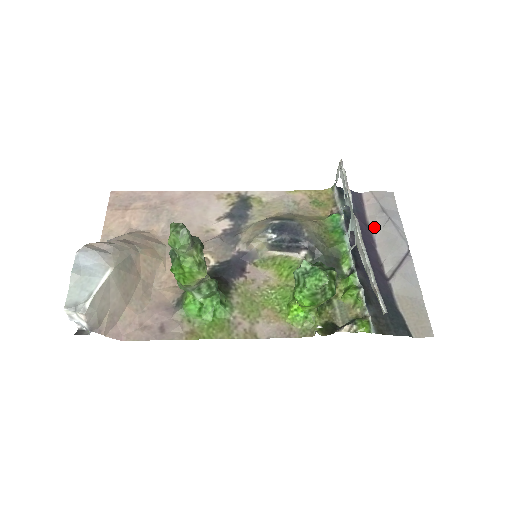
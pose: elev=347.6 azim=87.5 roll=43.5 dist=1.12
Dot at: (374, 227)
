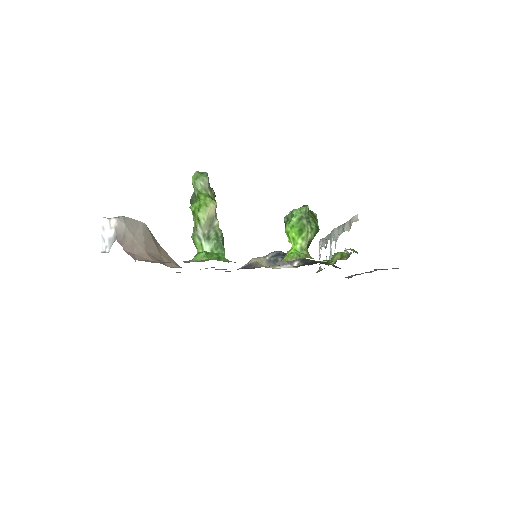
Dot at: occluded
